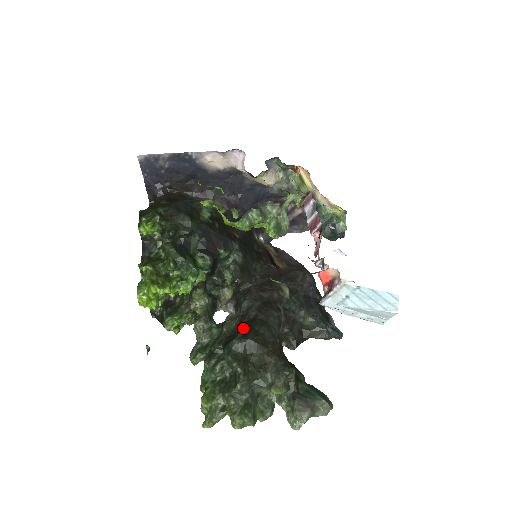
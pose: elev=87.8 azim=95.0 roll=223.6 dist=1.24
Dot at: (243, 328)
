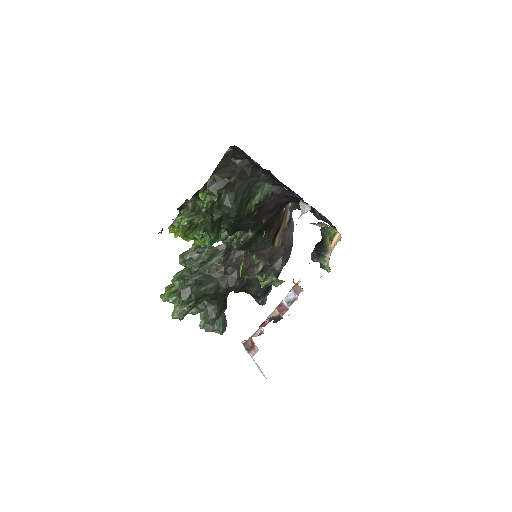
Dot at: (215, 279)
